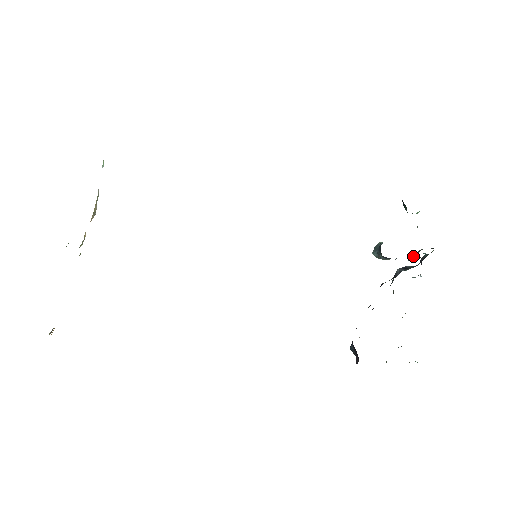
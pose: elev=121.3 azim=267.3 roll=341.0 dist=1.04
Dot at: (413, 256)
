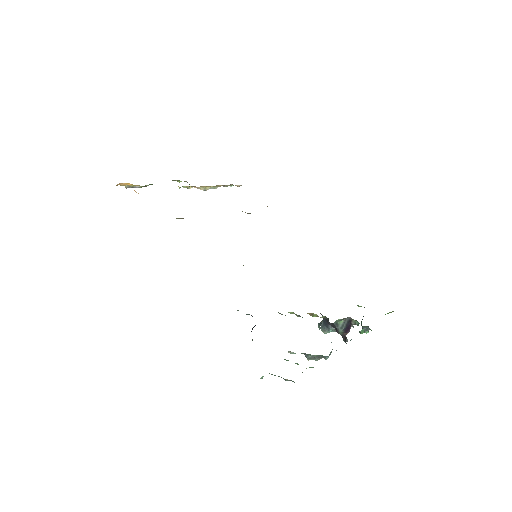
Dot at: (343, 322)
